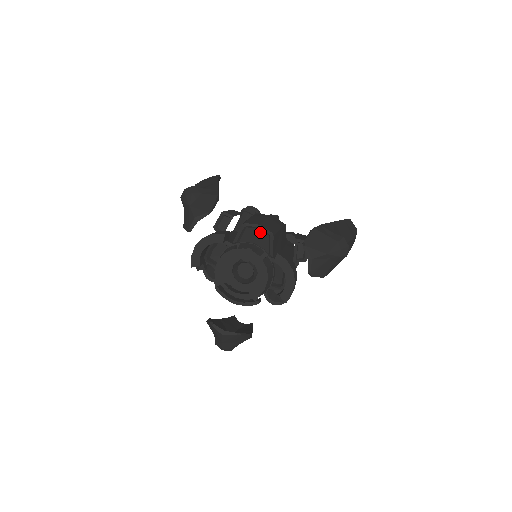
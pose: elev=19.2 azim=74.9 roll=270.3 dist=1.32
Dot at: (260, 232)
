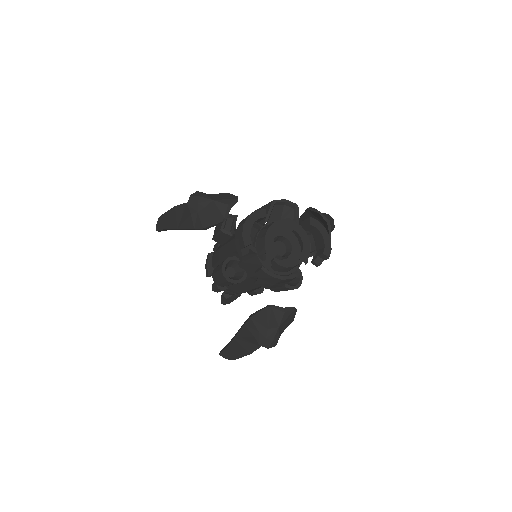
Dot at: (285, 208)
